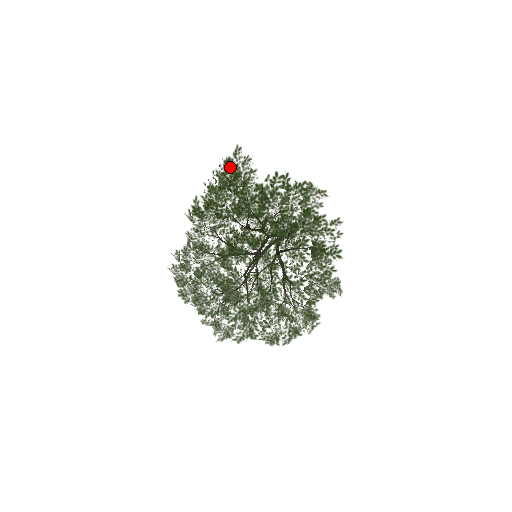
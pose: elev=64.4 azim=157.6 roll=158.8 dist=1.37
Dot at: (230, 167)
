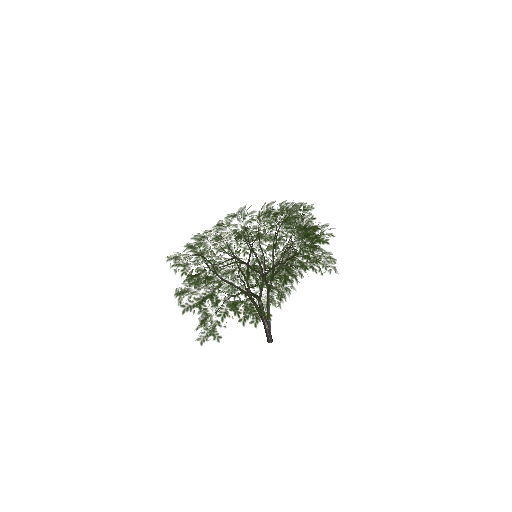
Dot at: occluded
